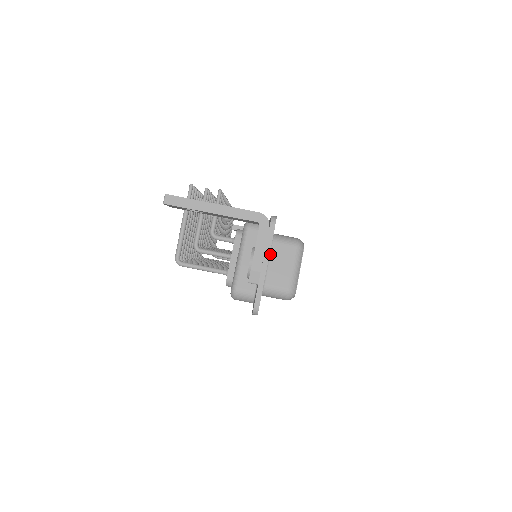
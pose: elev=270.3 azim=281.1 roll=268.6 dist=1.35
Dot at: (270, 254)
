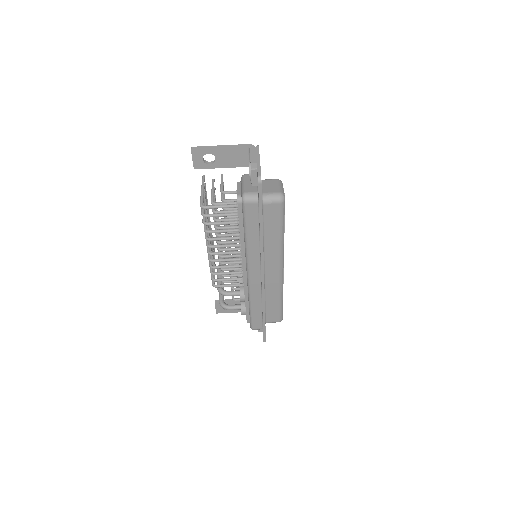
Dot at: (262, 184)
